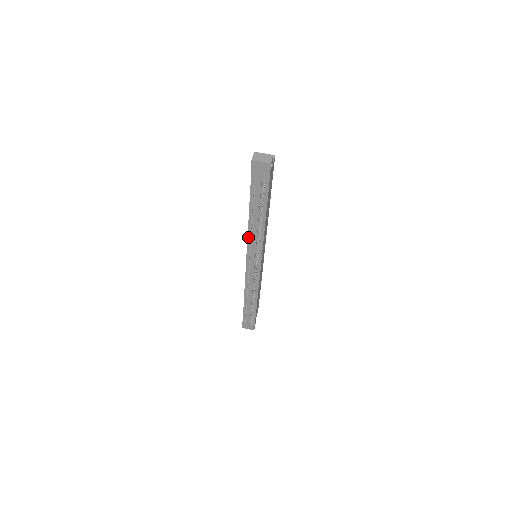
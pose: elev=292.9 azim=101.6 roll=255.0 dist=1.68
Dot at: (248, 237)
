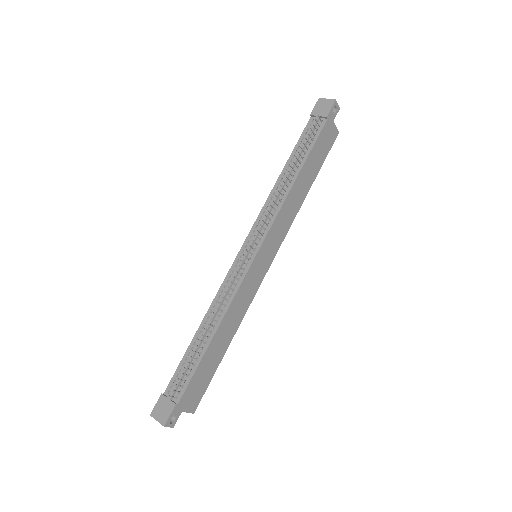
Dot at: (266, 202)
